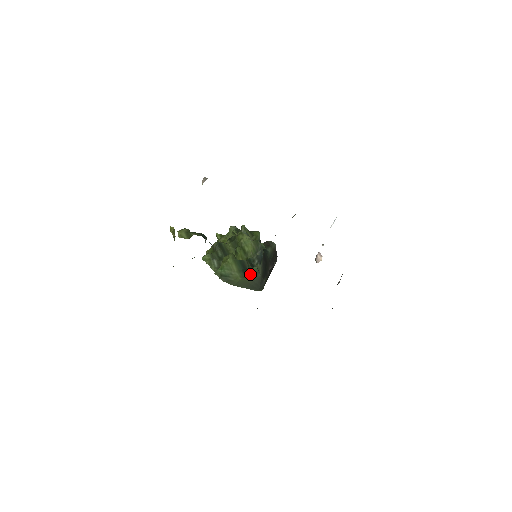
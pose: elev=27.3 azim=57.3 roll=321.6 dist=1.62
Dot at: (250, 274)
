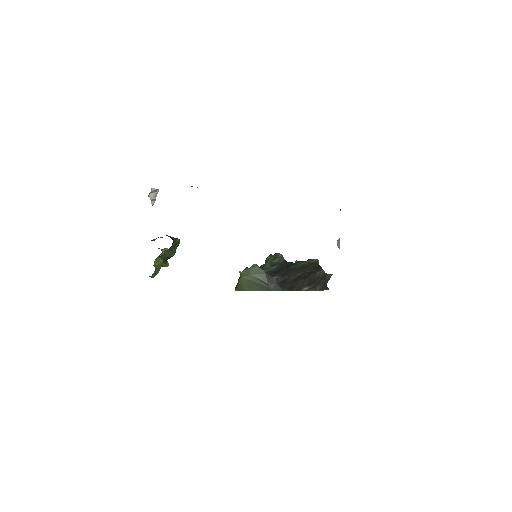
Dot at: (249, 271)
